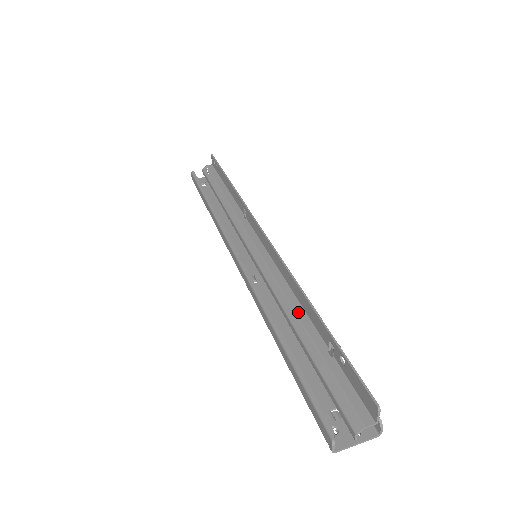
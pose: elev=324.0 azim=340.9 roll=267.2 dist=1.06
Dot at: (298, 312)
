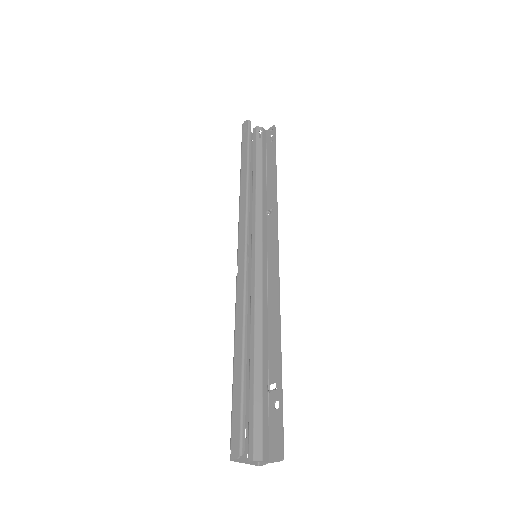
Dot at: (264, 337)
